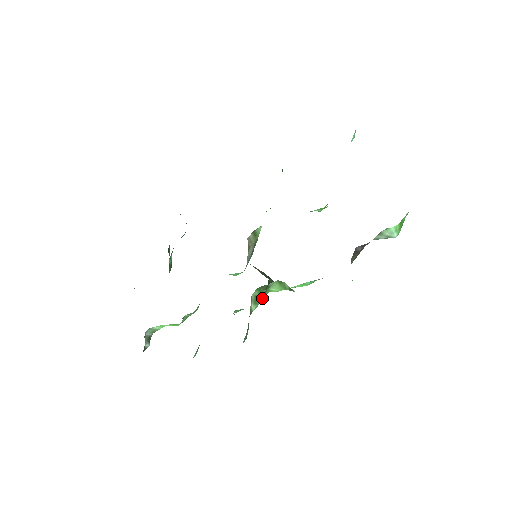
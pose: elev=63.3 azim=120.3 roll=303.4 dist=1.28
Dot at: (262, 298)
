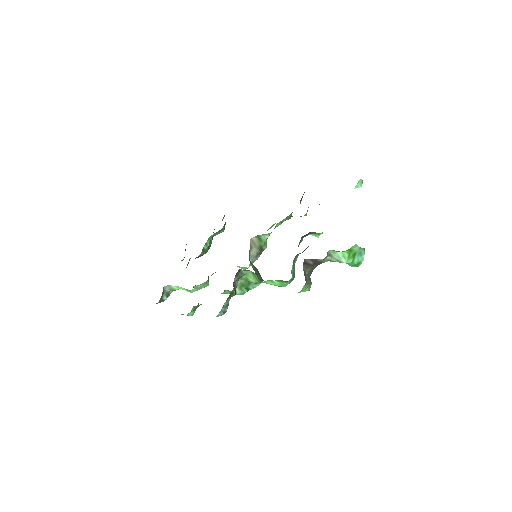
Dot at: (249, 288)
